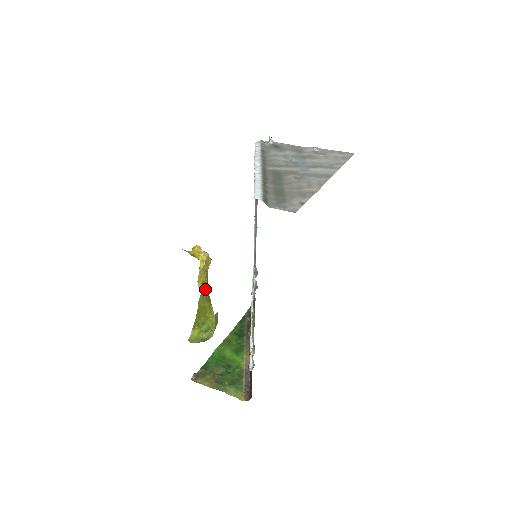
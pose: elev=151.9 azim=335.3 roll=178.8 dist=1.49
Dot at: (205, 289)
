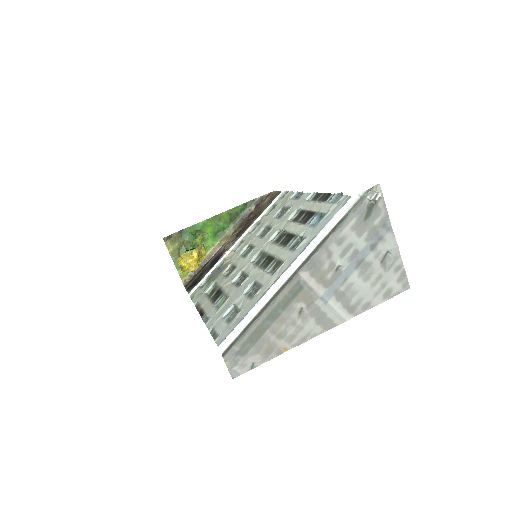
Dot at: occluded
